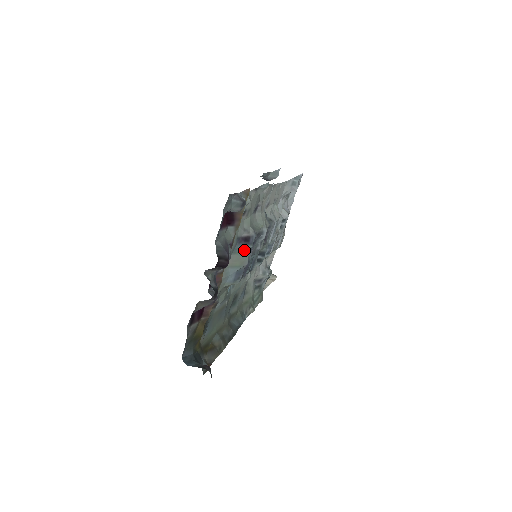
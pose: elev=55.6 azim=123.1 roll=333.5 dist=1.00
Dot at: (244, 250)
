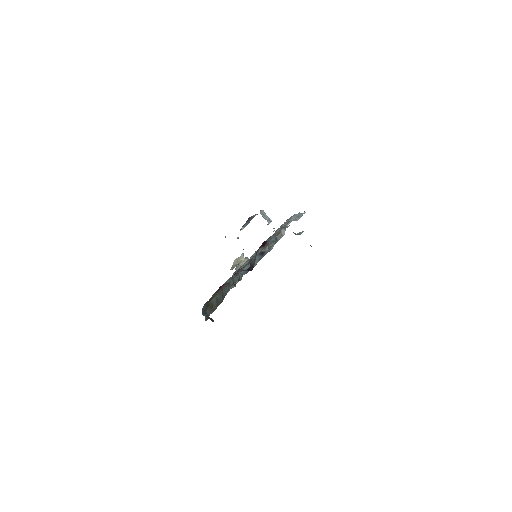
Dot at: (258, 258)
